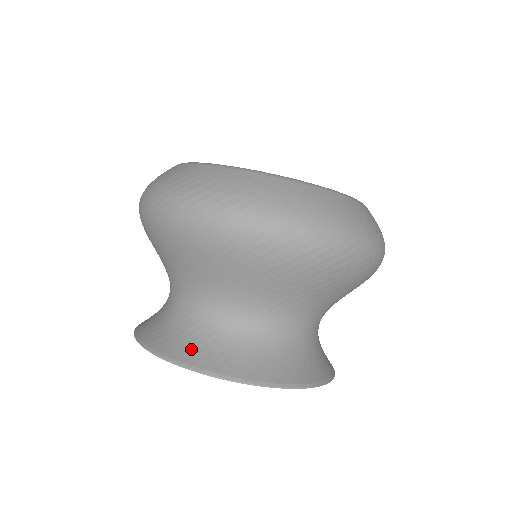
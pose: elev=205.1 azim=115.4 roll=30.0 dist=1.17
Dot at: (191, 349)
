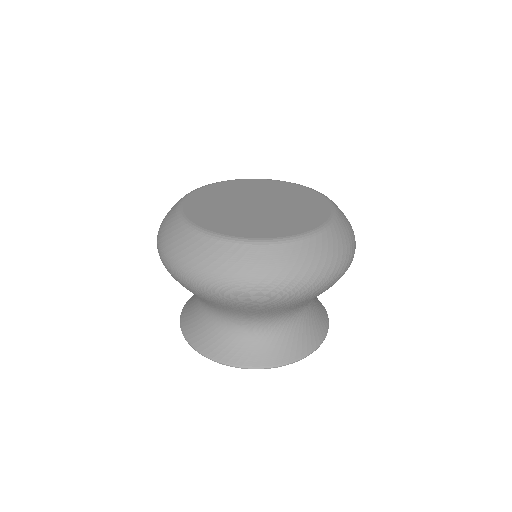
Dot at: (206, 341)
